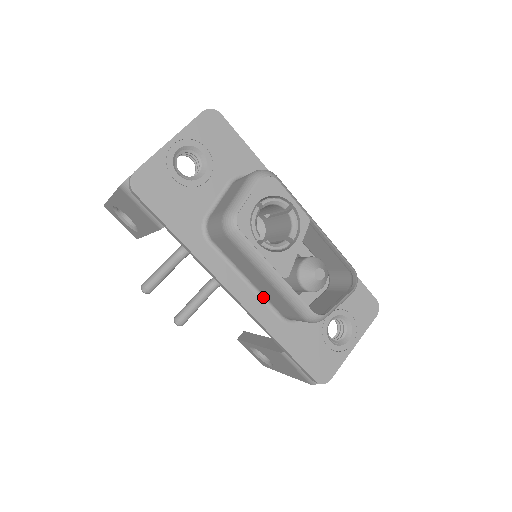
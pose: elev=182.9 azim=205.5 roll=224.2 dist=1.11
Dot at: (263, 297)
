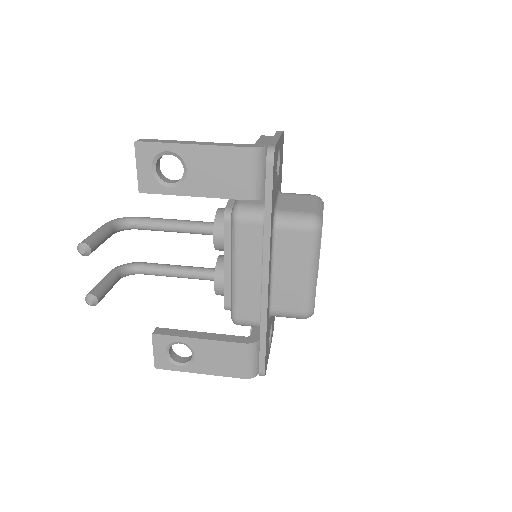
Dot at: (271, 290)
